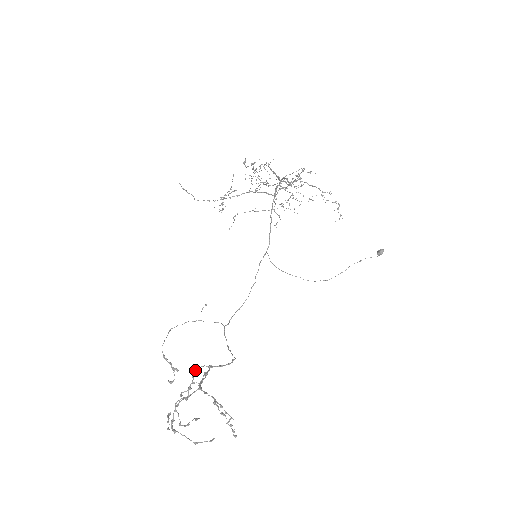
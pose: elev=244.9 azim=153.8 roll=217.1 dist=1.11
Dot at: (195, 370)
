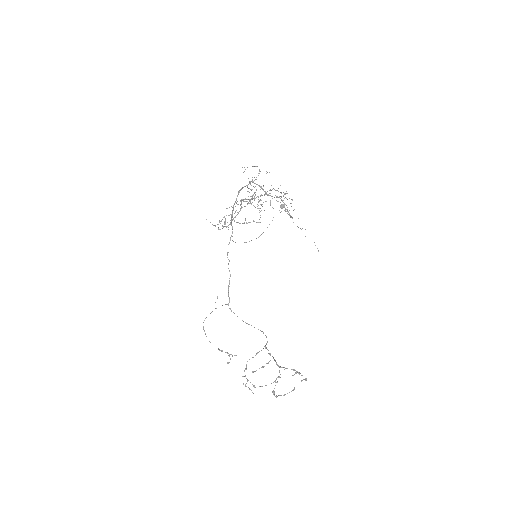
Dot at: occluded
